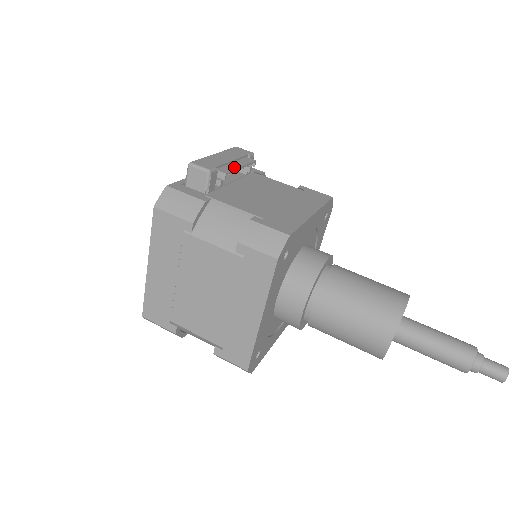
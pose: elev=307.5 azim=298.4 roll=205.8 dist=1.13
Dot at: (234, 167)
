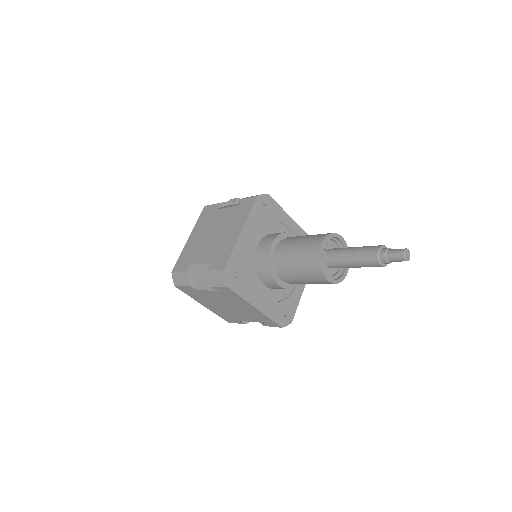
Dot at: occluded
